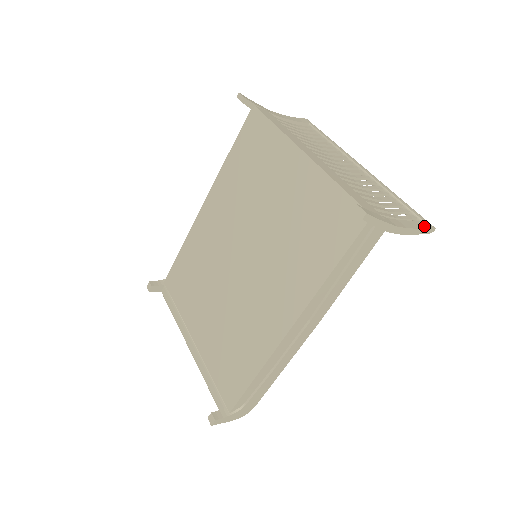
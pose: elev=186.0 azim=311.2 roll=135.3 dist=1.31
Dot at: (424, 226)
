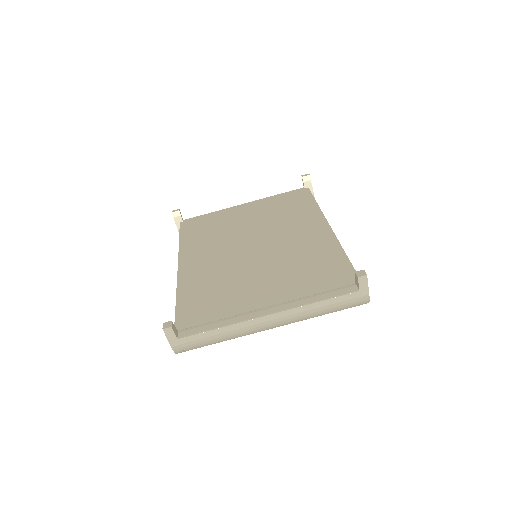
Dot at: occluded
